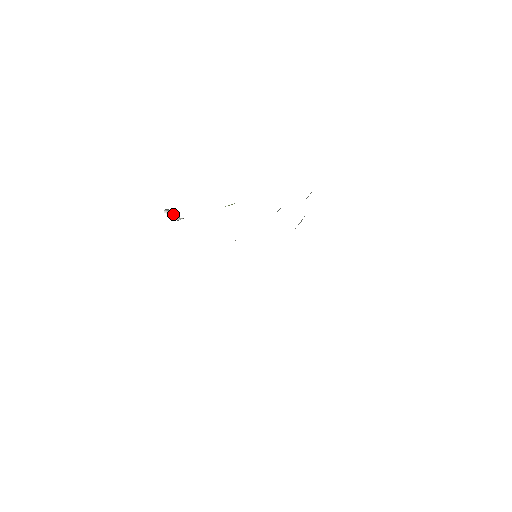
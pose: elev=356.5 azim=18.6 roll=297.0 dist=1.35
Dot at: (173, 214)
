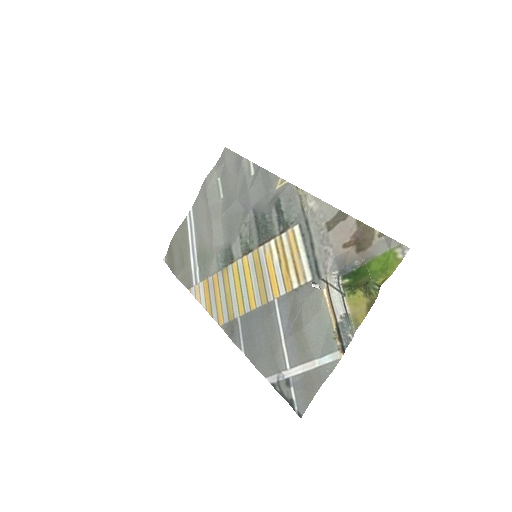
Dot at: (319, 286)
